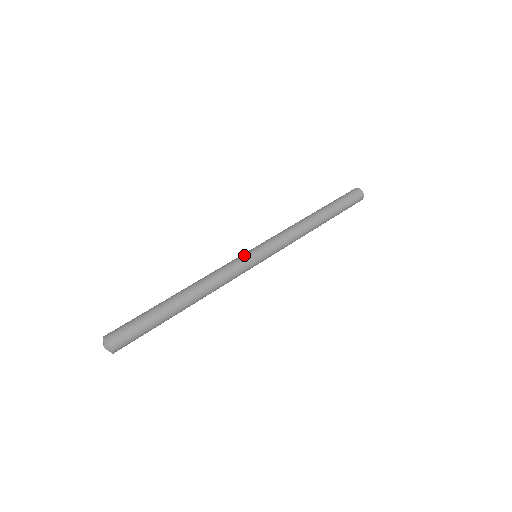
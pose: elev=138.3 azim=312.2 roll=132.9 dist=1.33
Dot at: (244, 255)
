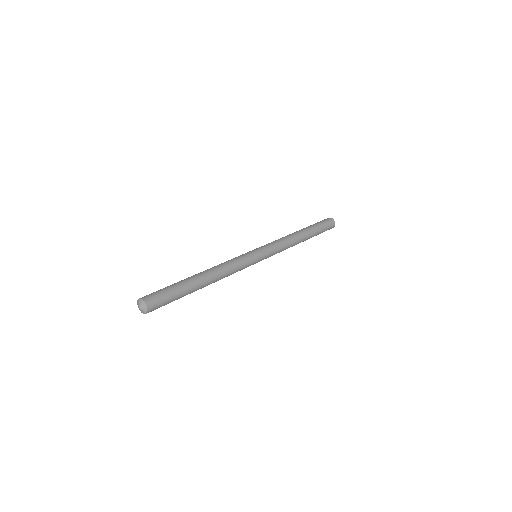
Dot at: occluded
